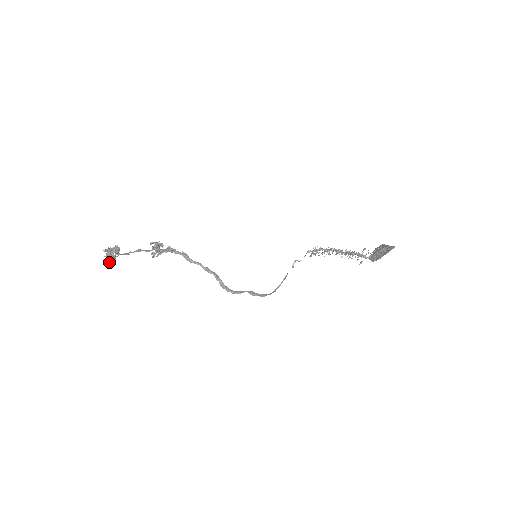
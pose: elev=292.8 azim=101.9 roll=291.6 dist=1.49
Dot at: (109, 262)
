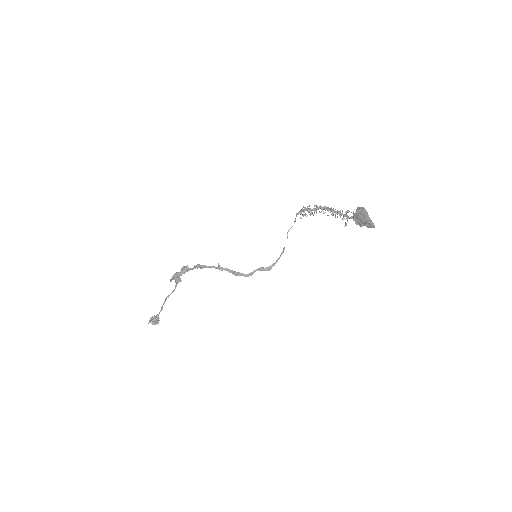
Dot at: occluded
